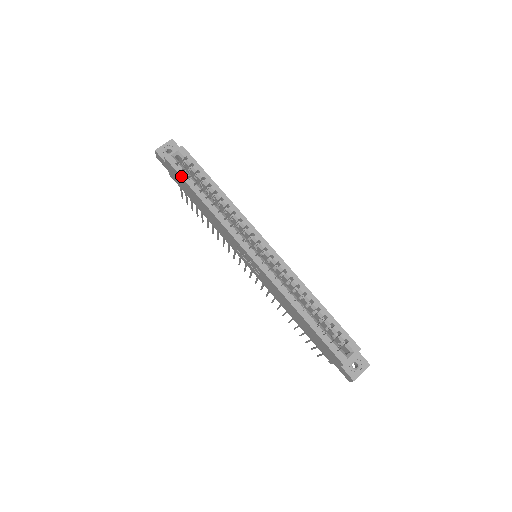
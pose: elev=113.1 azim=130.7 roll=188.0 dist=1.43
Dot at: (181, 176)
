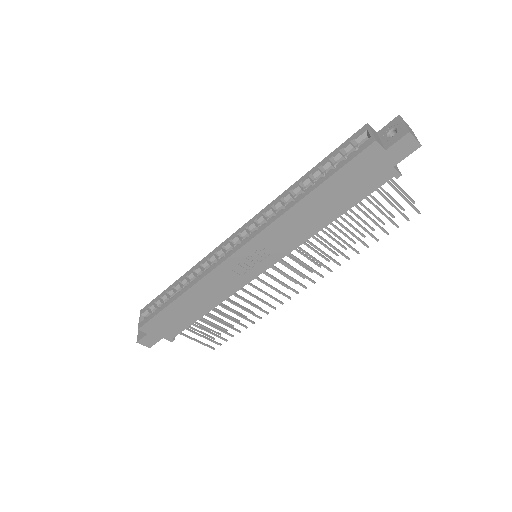
Dot at: (155, 316)
